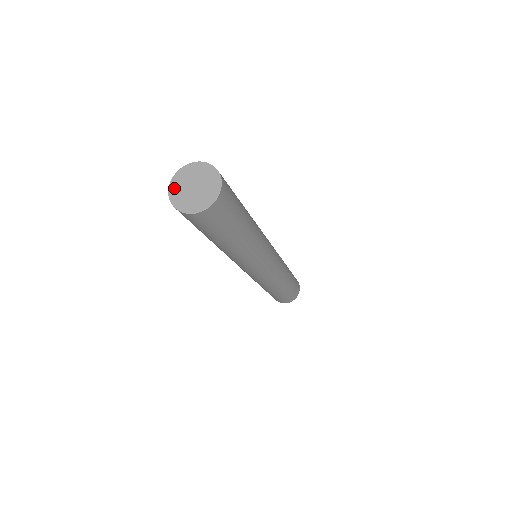
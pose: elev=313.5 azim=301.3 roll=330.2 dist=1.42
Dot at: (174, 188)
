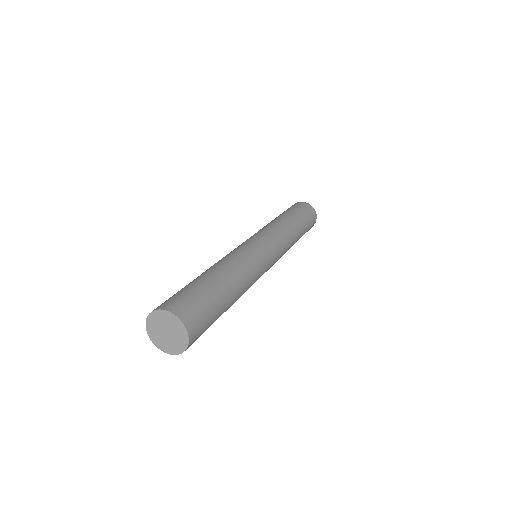
Dot at: (154, 317)
